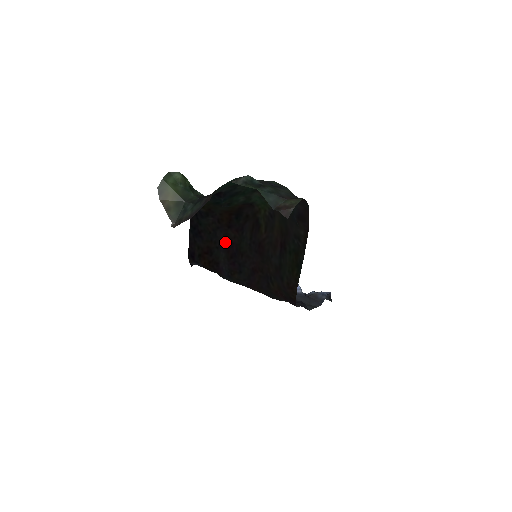
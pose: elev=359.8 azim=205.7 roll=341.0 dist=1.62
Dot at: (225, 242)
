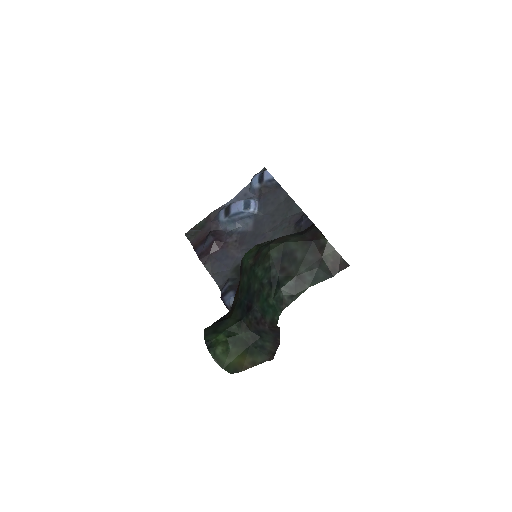
Dot at: occluded
